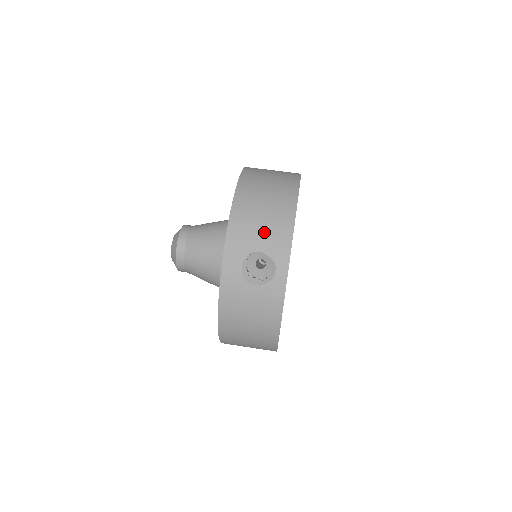
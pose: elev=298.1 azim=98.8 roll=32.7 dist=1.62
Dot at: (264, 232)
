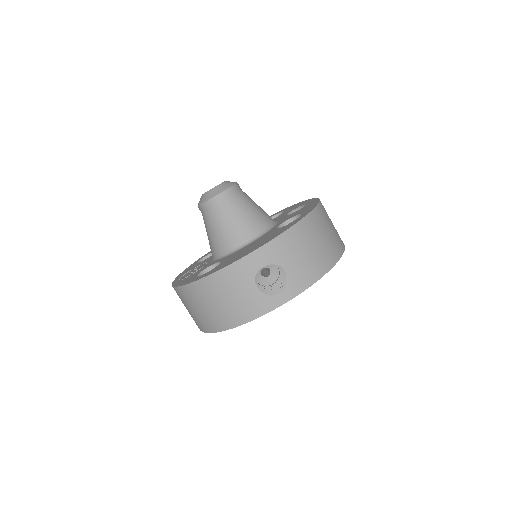
Dot at: (300, 262)
